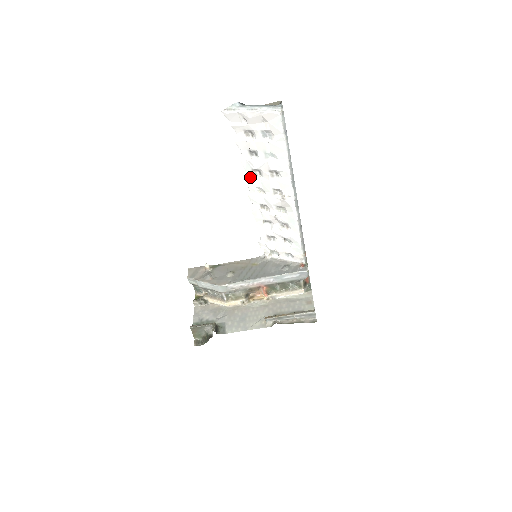
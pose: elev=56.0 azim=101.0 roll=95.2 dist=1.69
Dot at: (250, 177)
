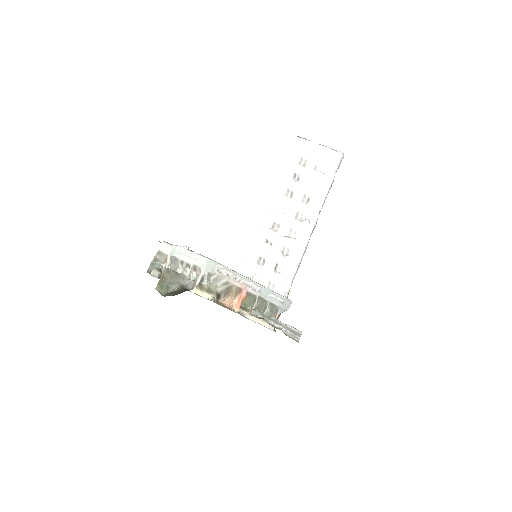
Dot at: (280, 194)
